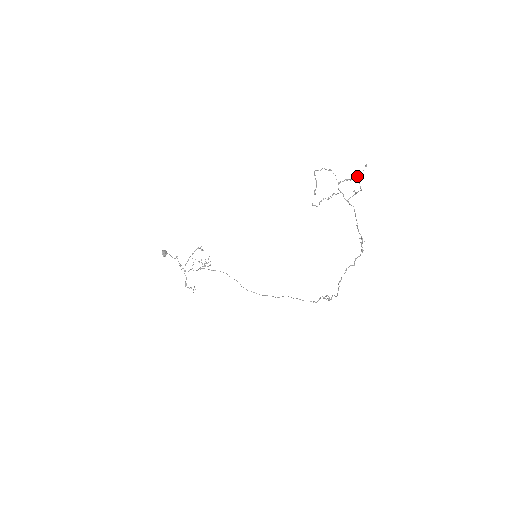
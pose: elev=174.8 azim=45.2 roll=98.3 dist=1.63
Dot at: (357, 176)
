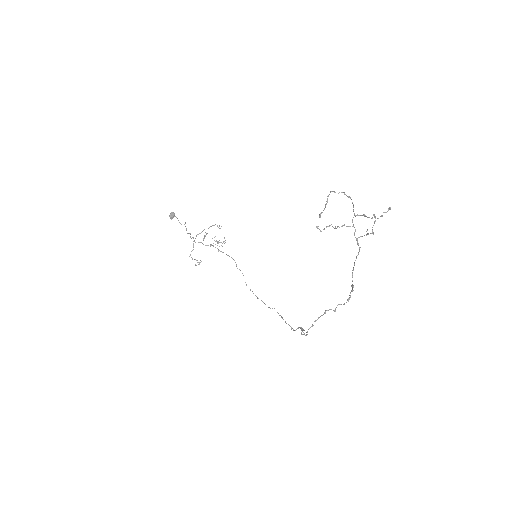
Dot at: occluded
